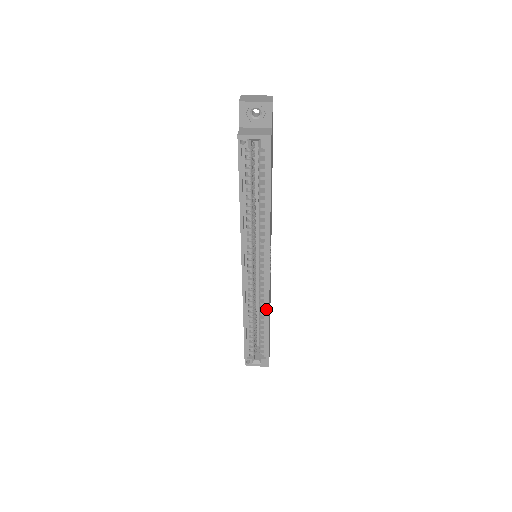
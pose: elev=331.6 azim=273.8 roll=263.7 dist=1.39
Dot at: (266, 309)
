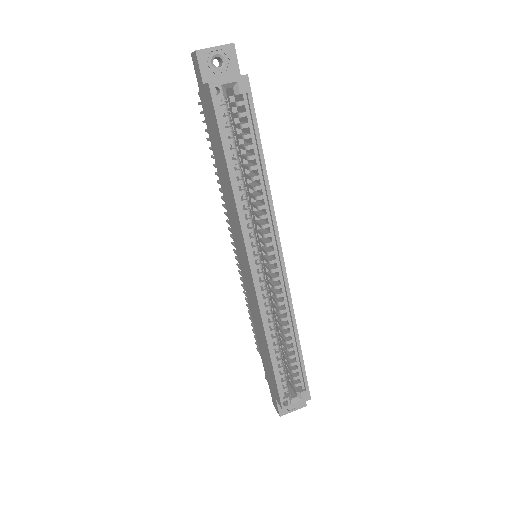
Dot at: (291, 316)
